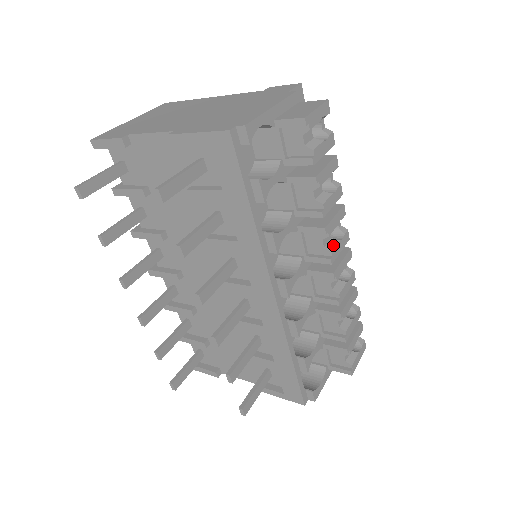
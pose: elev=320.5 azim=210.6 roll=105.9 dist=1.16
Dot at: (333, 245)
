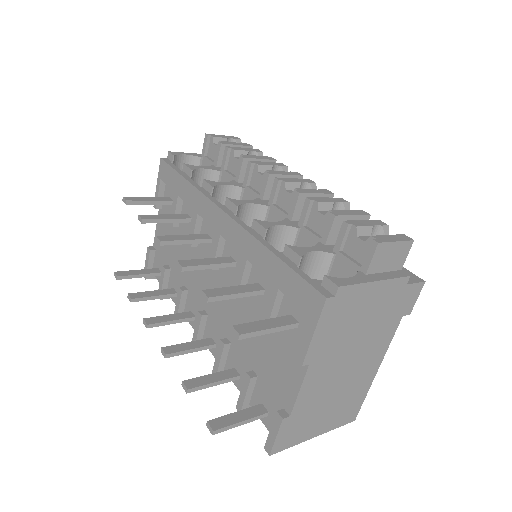
Dot at: occluded
